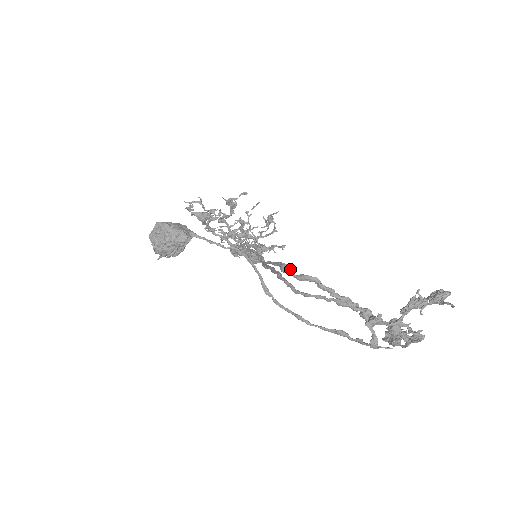
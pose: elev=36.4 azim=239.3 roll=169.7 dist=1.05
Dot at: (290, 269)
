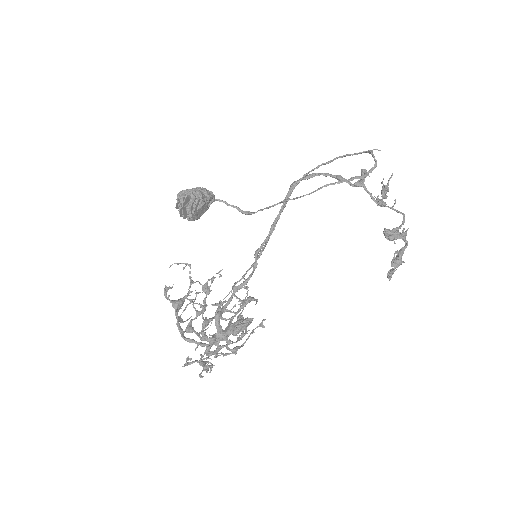
Dot at: occluded
